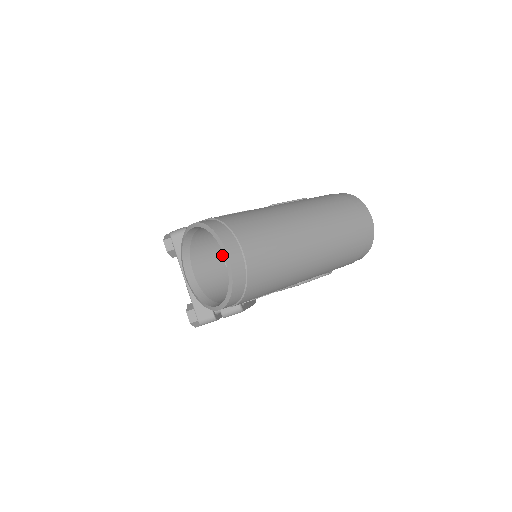
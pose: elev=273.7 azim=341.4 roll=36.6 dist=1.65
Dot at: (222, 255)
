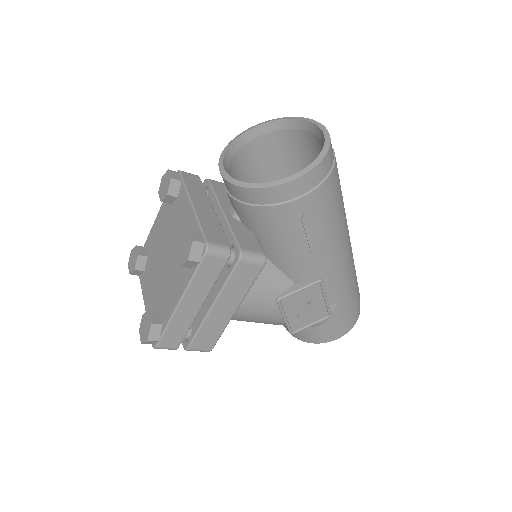
Dot at: occluded
